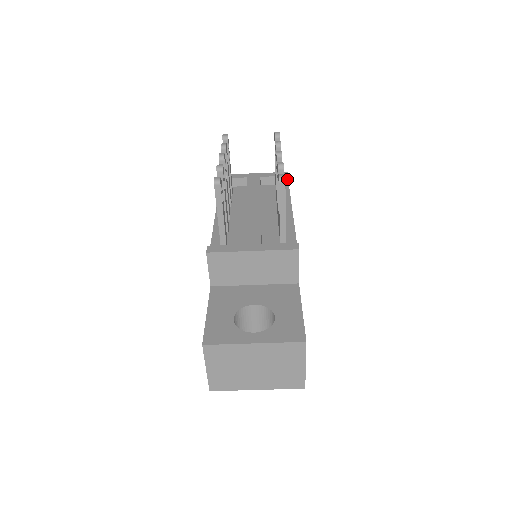
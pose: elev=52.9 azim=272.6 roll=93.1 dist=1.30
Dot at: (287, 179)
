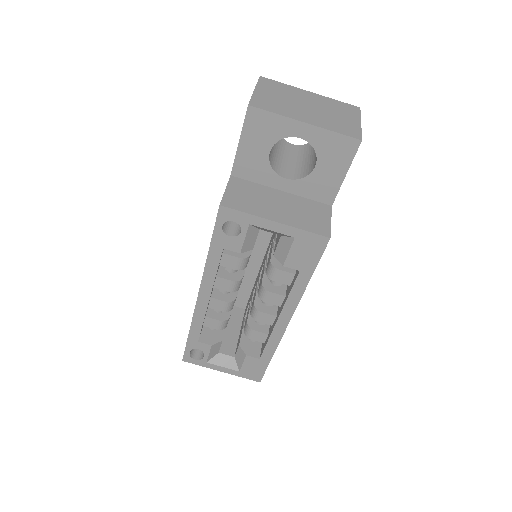
Dot at: occluded
